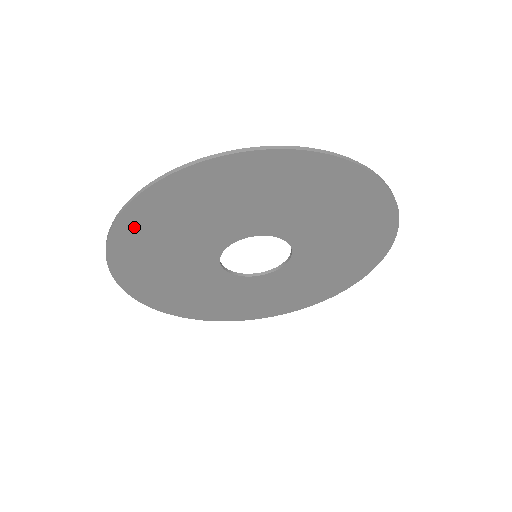
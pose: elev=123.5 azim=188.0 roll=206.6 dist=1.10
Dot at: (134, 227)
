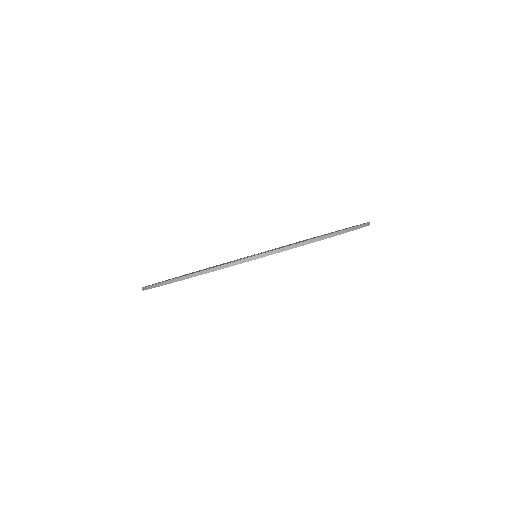
Dot at: occluded
